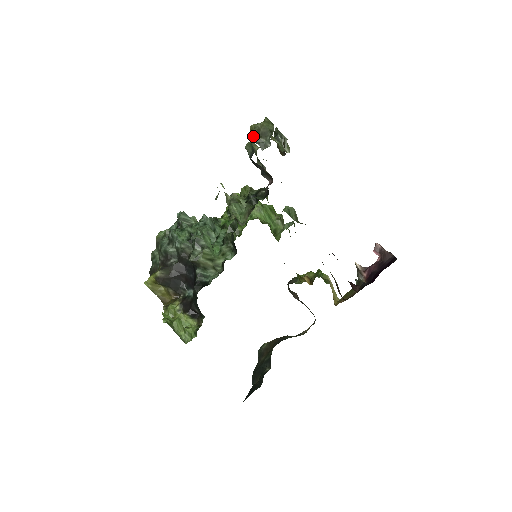
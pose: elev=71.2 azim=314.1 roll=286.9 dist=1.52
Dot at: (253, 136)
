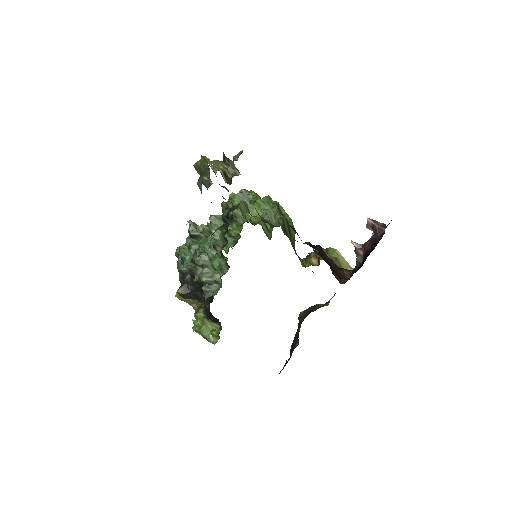
Dot at: (199, 174)
